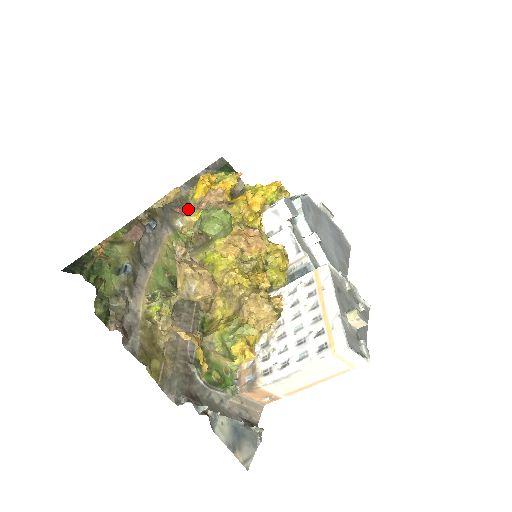
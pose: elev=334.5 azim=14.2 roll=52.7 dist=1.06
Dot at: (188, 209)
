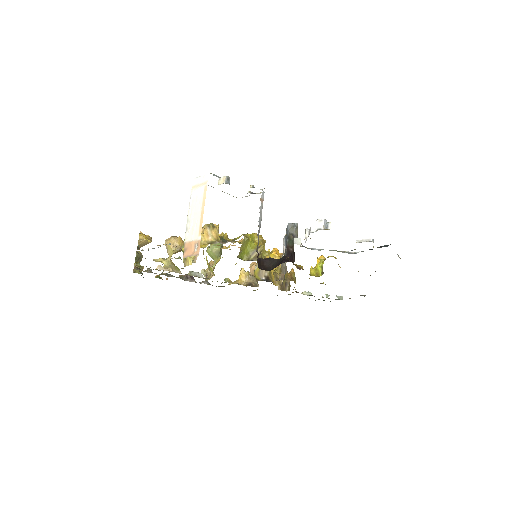
Dot at: occluded
